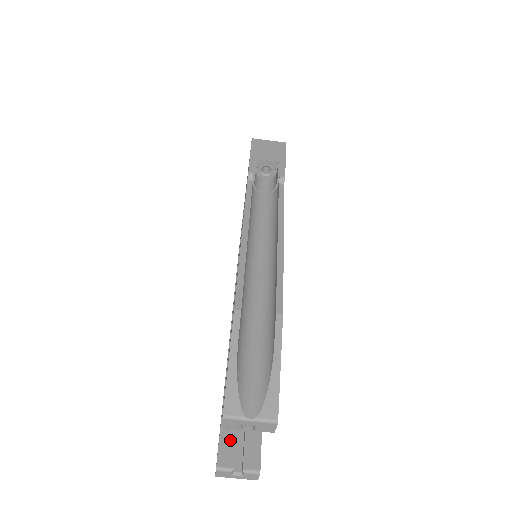
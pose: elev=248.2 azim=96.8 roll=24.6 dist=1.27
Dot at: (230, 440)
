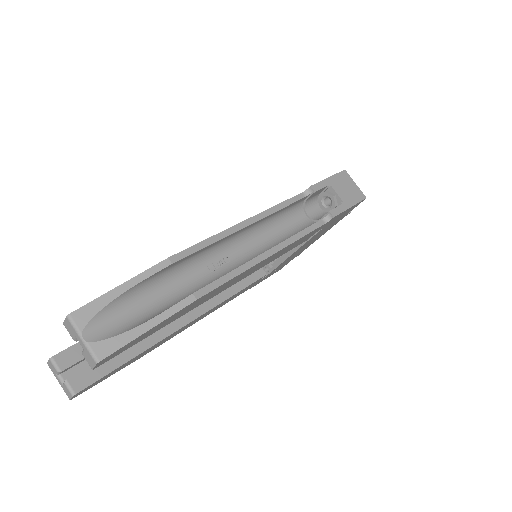
Dot at: occluded
